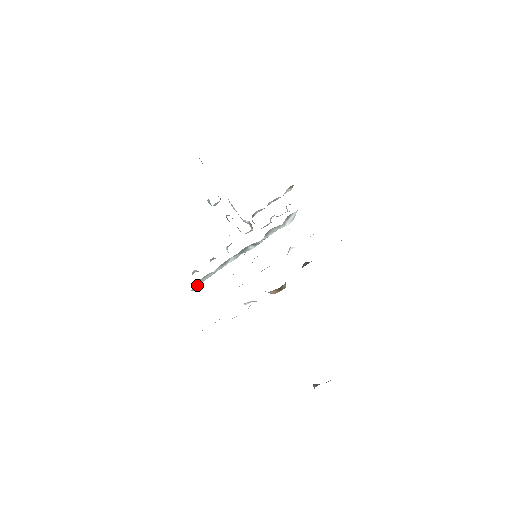
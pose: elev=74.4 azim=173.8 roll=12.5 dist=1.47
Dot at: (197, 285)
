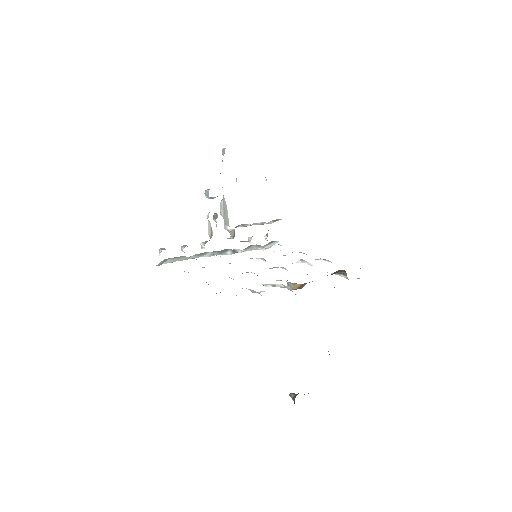
Dot at: (164, 262)
